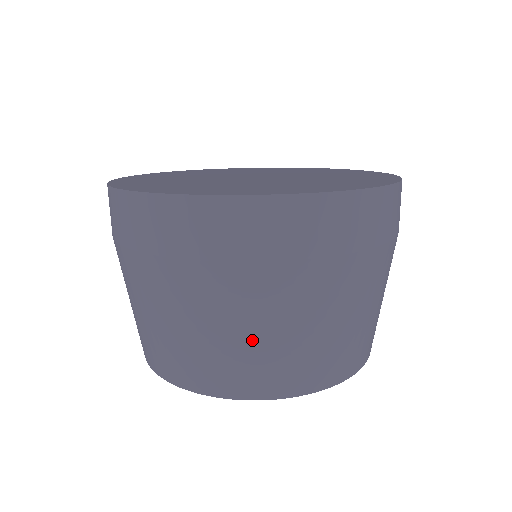
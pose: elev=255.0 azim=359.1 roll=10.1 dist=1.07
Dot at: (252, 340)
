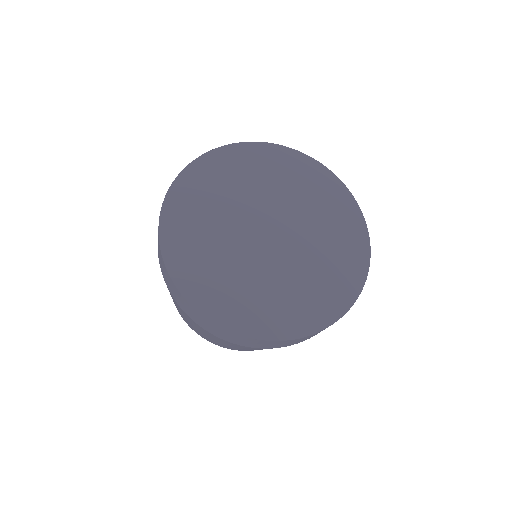
Dot at: (239, 348)
